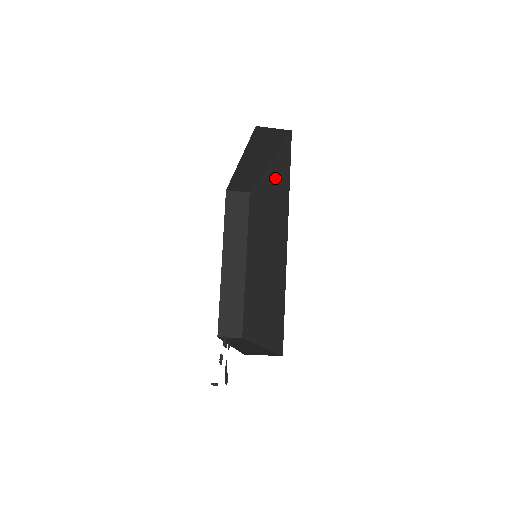
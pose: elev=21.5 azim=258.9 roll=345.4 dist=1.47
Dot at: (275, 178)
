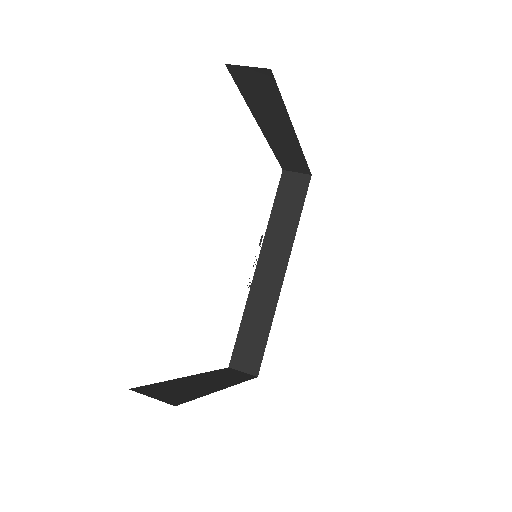
Dot at: occluded
